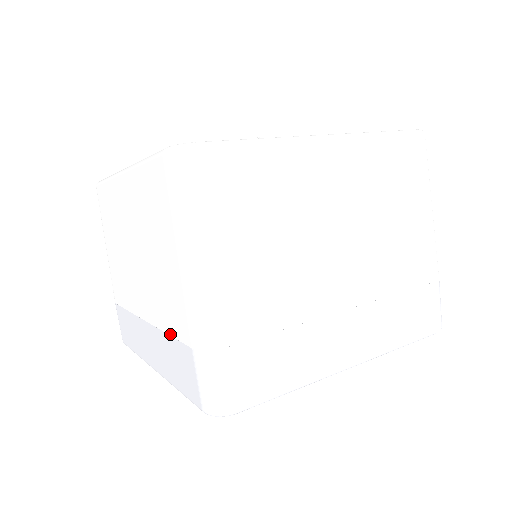
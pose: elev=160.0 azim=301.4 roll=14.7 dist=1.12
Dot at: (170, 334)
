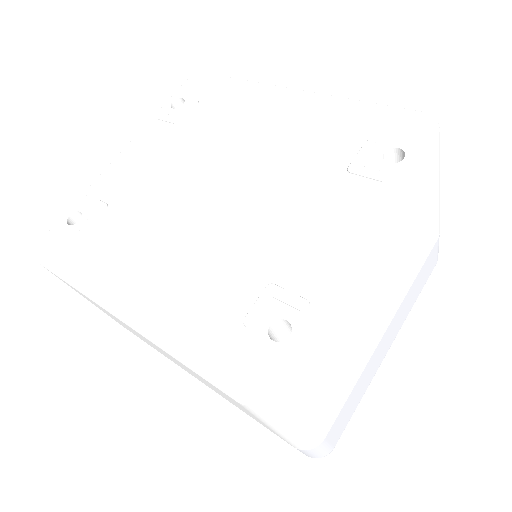
Dot at: occluded
